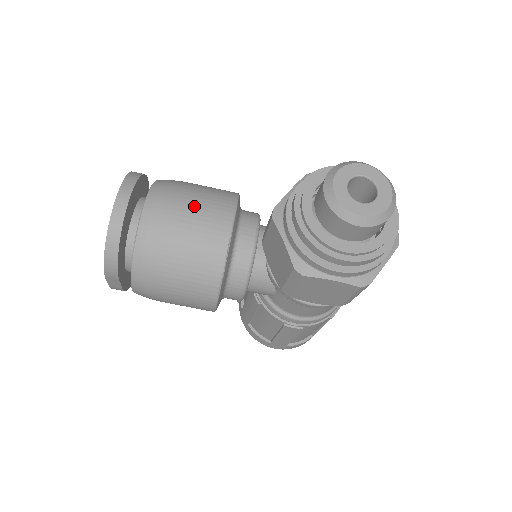
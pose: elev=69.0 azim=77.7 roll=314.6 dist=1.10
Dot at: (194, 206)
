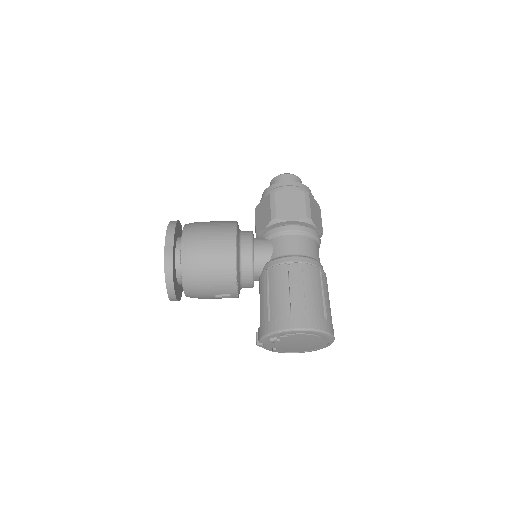
Dot at: occluded
